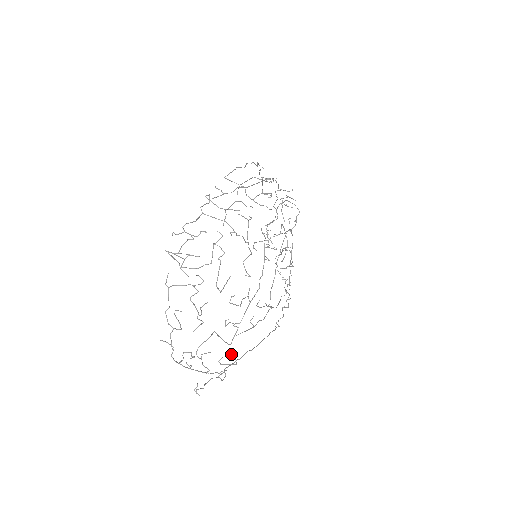
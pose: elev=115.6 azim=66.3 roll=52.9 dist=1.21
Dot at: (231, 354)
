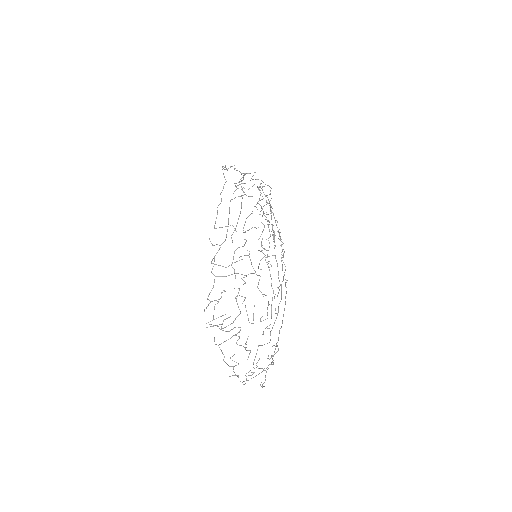
Dot at: (272, 346)
